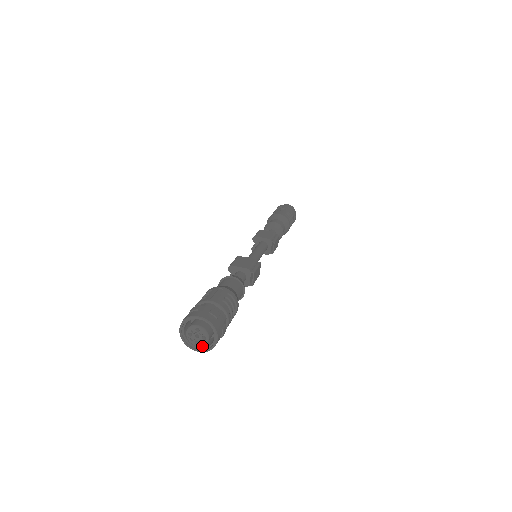
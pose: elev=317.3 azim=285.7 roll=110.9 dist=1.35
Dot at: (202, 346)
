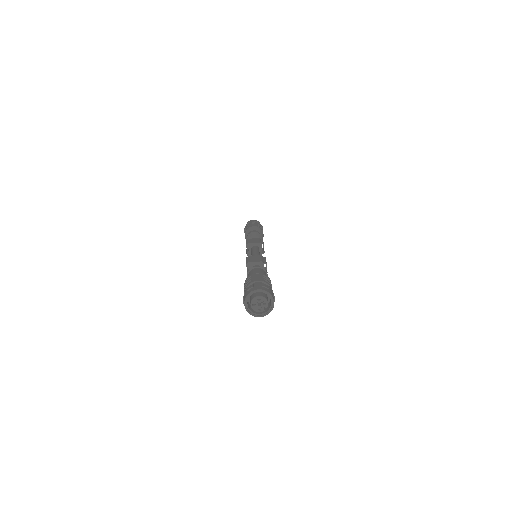
Dot at: (262, 312)
